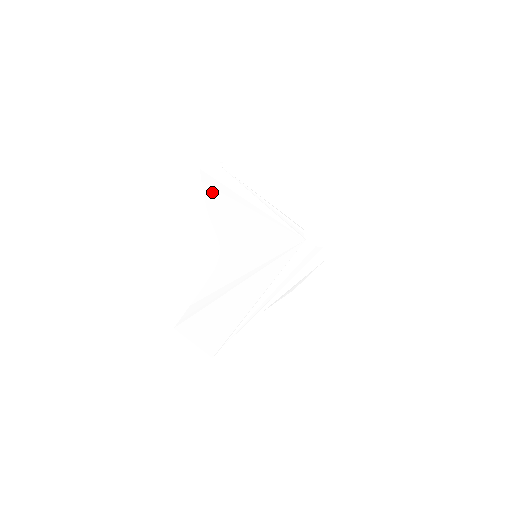
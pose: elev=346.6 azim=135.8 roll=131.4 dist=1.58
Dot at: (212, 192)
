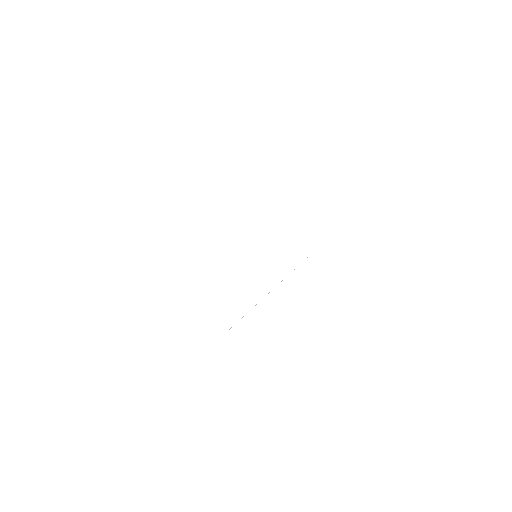
Dot at: (197, 204)
